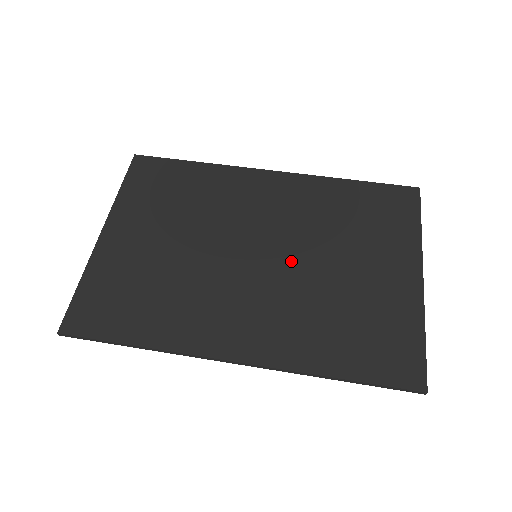
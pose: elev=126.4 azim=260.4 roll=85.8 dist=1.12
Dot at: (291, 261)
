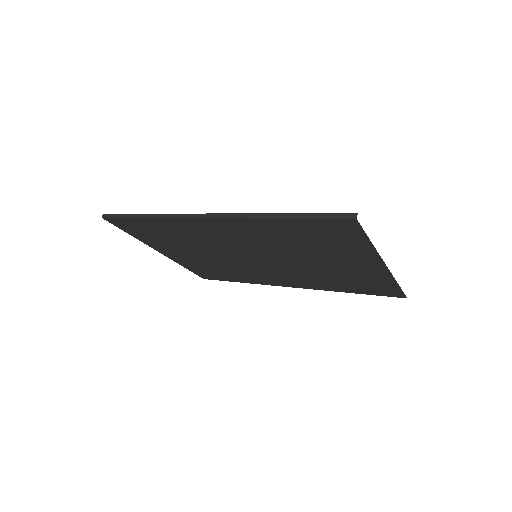
Dot at: occluded
